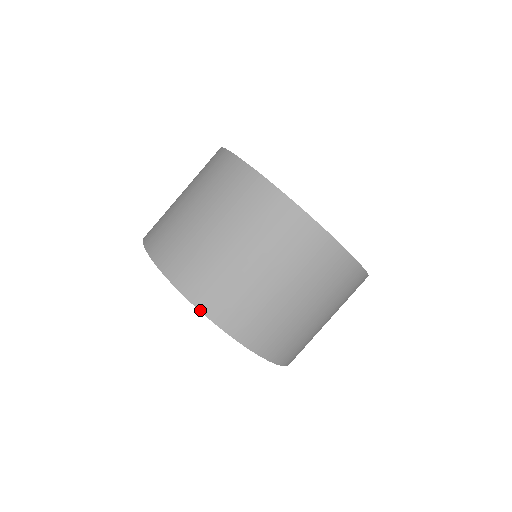
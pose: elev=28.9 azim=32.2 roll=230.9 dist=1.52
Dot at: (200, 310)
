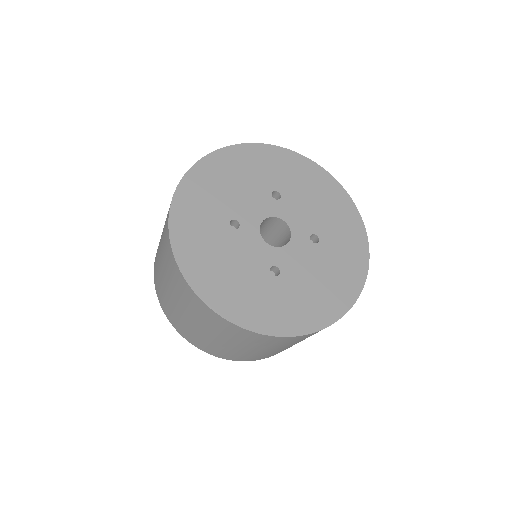
Dot at: (168, 319)
